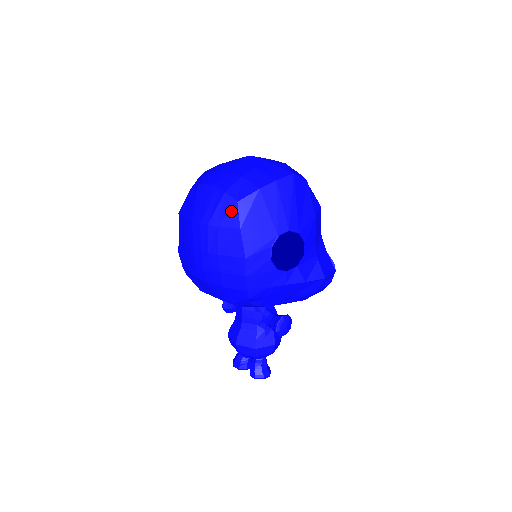
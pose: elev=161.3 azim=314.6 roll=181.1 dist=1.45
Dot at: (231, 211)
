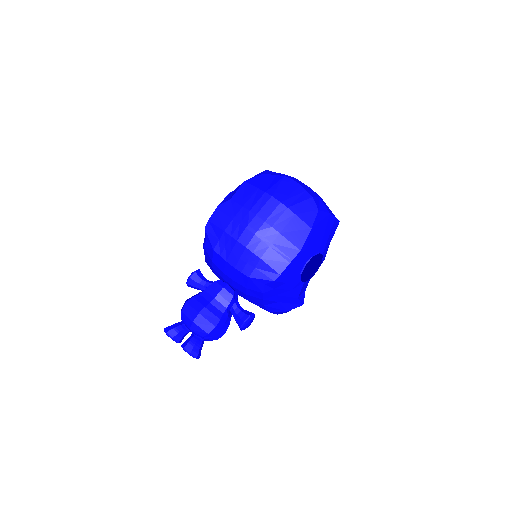
Dot at: (311, 212)
